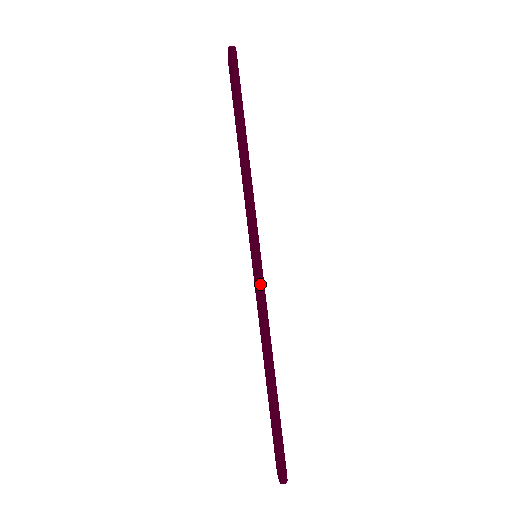
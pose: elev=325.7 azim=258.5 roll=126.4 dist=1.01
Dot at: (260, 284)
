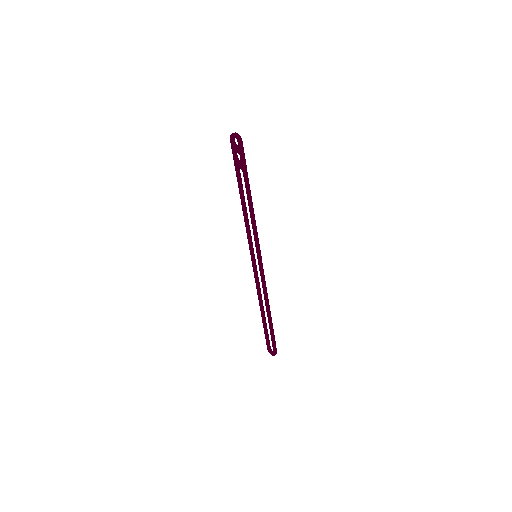
Dot at: (262, 272)
